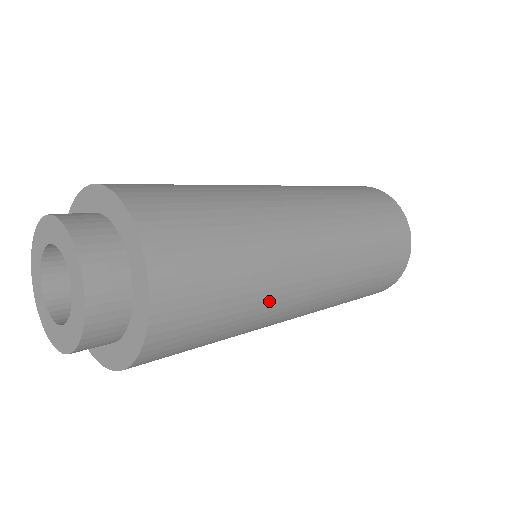
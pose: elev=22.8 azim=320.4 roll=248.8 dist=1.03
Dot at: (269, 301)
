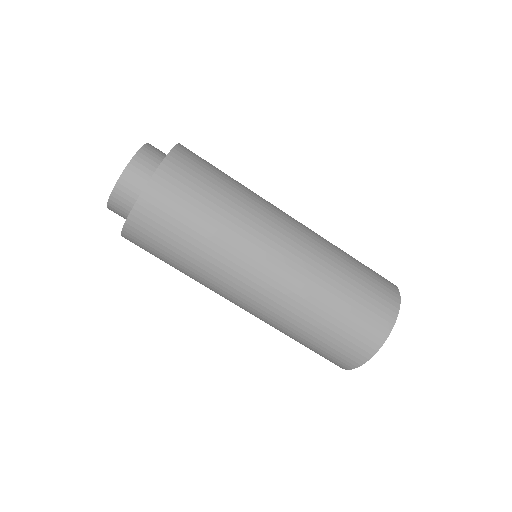
Dot at: (205, 277)
